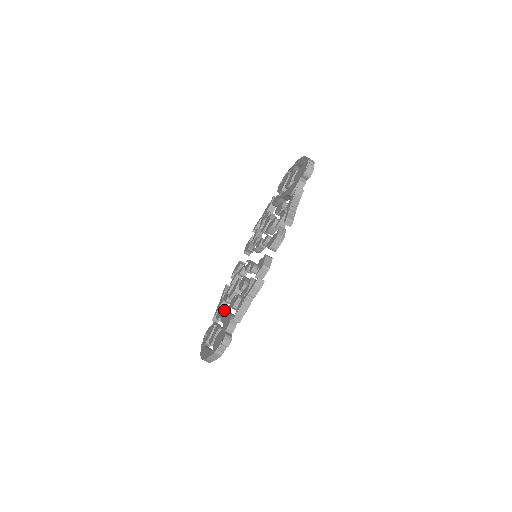
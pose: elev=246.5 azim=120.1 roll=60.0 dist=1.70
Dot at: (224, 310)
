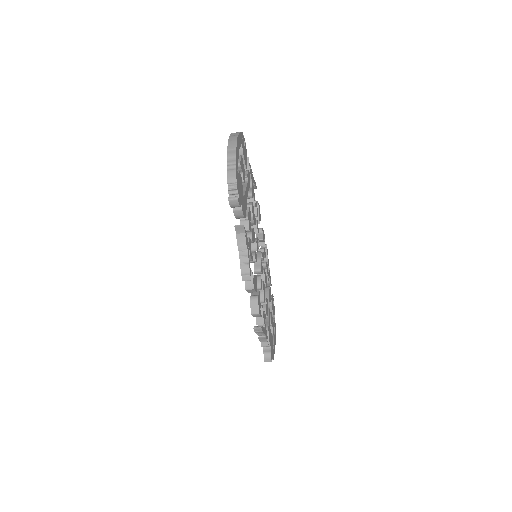
Dot at: (265, 293)
